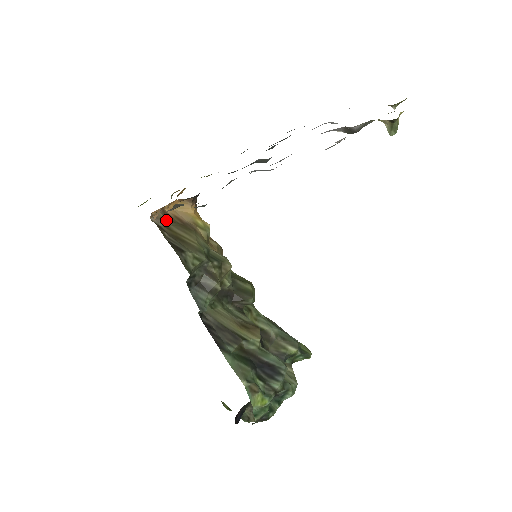
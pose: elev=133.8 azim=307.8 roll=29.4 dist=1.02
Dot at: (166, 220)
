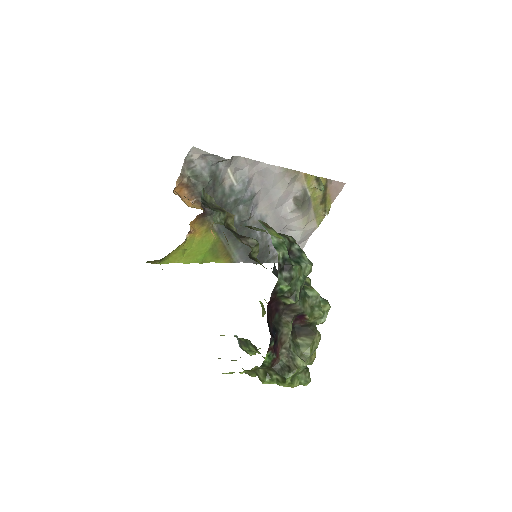
Dot at: occluded
